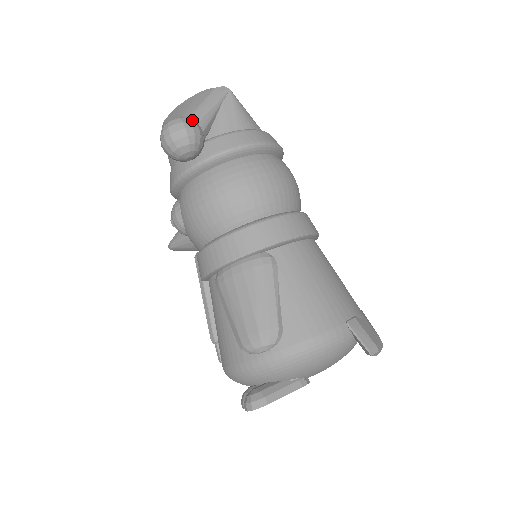
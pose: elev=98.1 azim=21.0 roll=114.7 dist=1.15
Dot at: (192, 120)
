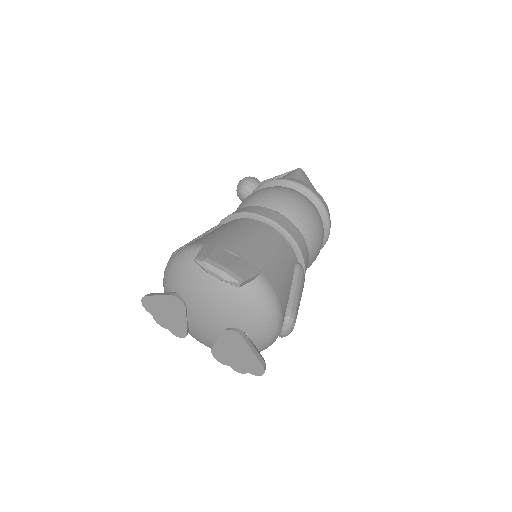
Dot at: (254, 177)
